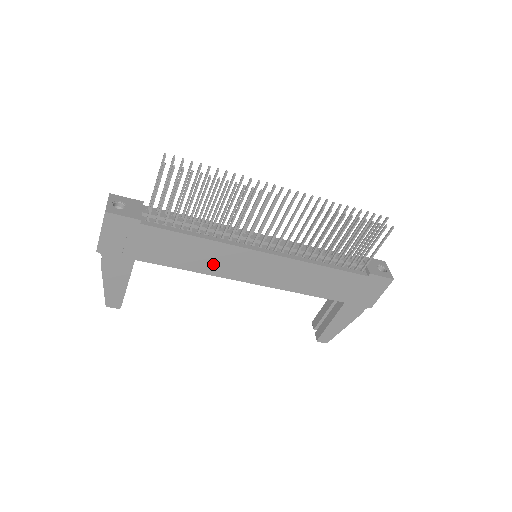
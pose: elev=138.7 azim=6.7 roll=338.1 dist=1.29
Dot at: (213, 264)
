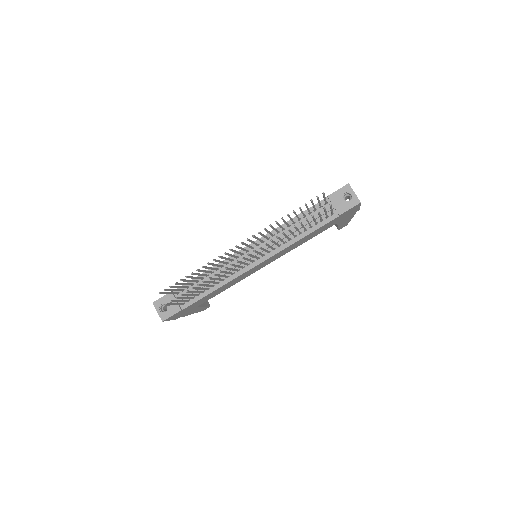
Dot at: occluded
